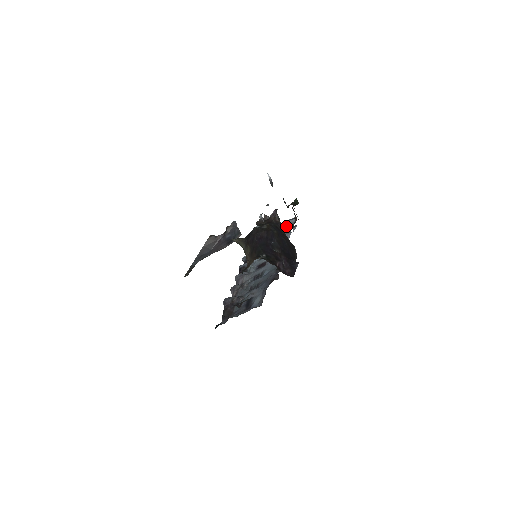
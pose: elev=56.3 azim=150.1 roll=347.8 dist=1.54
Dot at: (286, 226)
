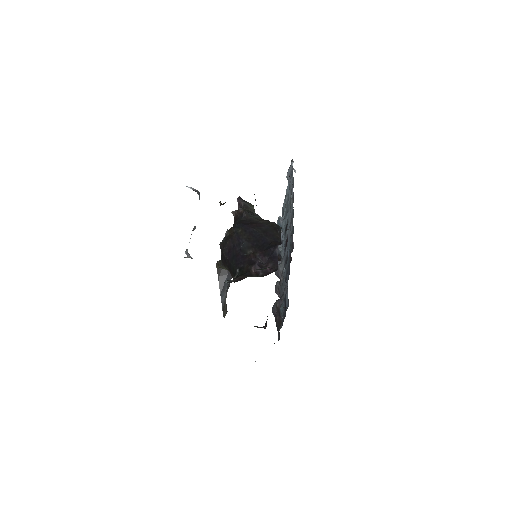
Dot at: (290, 178)
